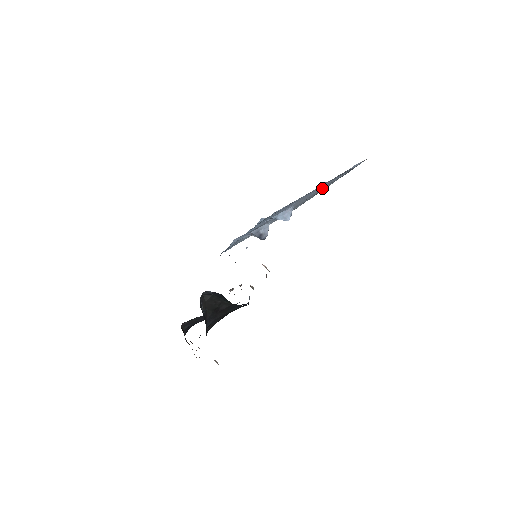
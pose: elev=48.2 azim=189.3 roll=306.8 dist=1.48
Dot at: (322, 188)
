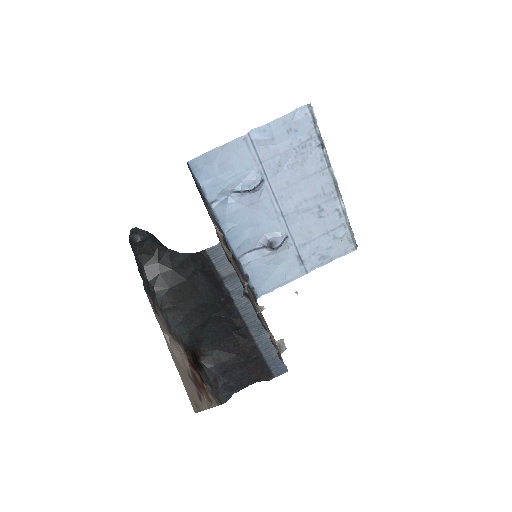
Dot at: (308, 168)
